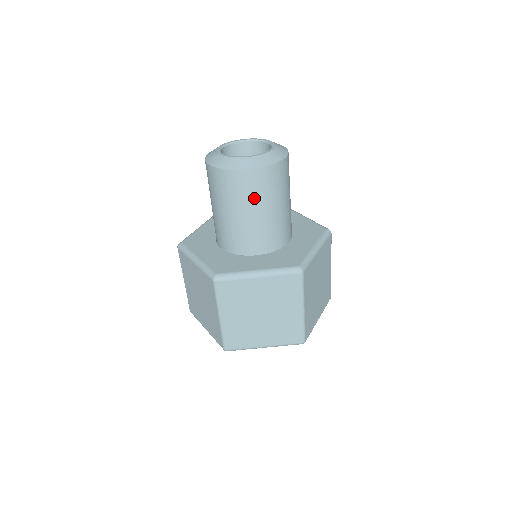
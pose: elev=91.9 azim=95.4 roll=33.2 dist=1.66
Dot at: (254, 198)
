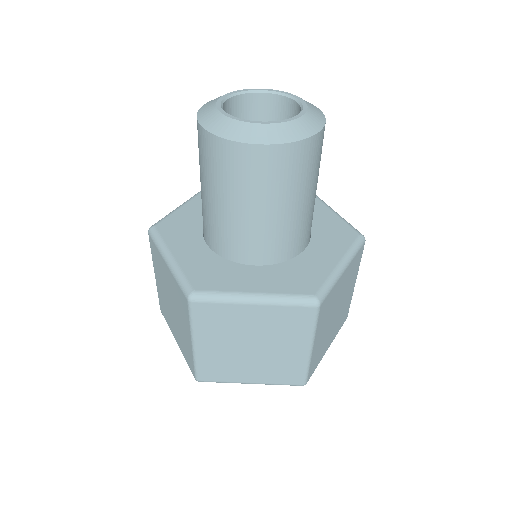
Dot at: (263, 188)
